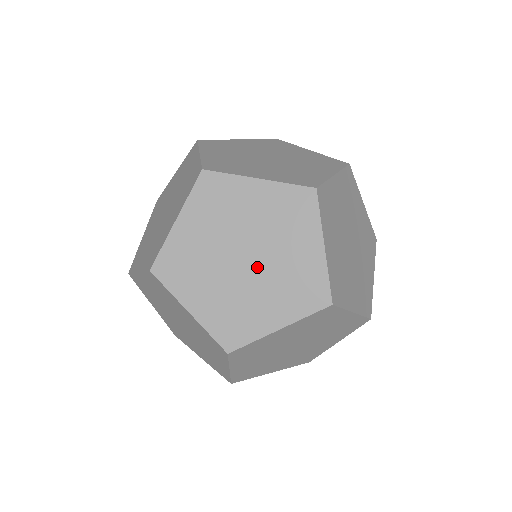
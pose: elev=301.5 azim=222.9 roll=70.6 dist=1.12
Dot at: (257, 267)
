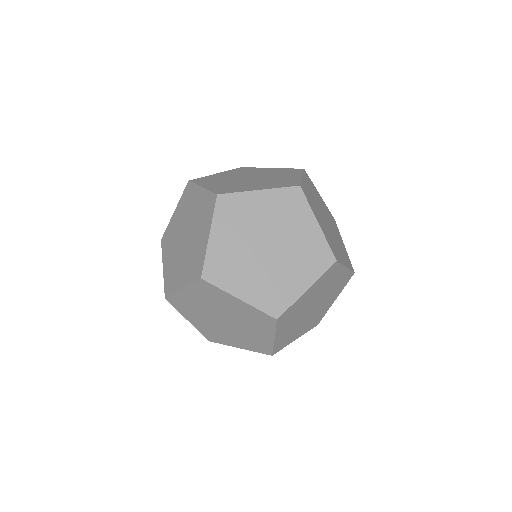
Dot at: (233, 321)
